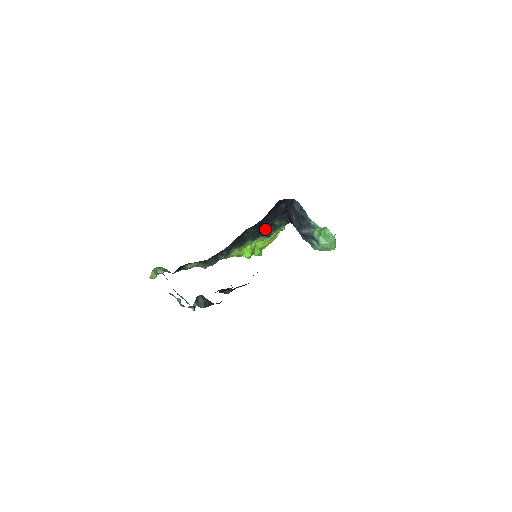
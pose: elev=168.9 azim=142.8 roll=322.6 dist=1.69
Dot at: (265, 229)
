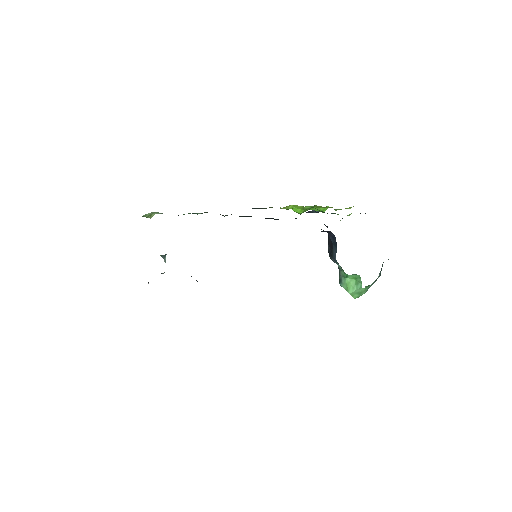
Dot at: (315, 211)
